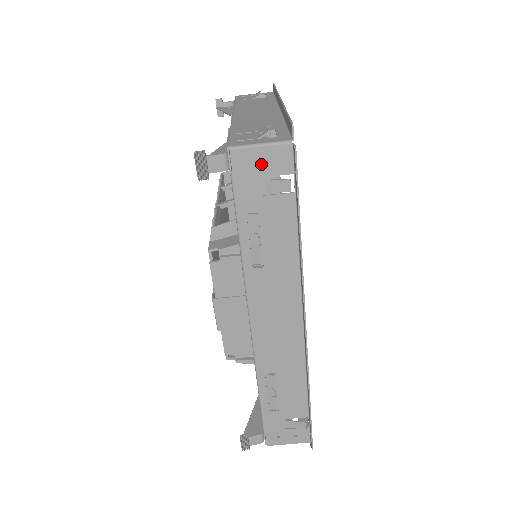
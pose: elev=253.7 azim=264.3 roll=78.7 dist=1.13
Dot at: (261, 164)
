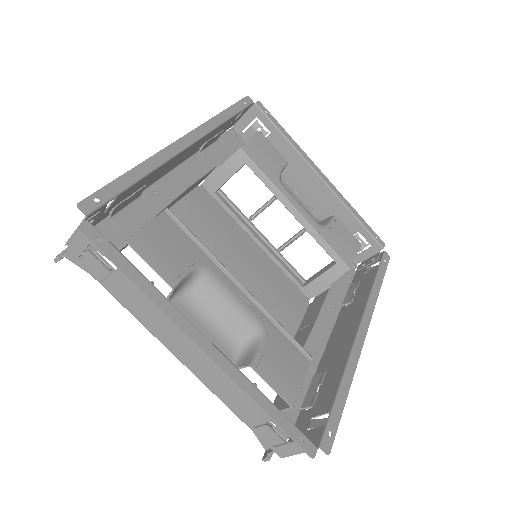
Dot at: occluded
